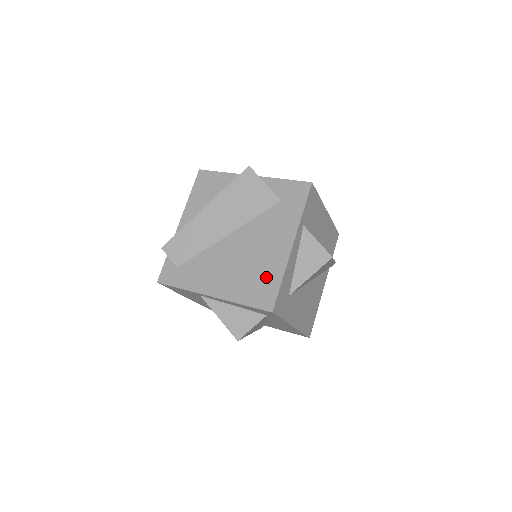
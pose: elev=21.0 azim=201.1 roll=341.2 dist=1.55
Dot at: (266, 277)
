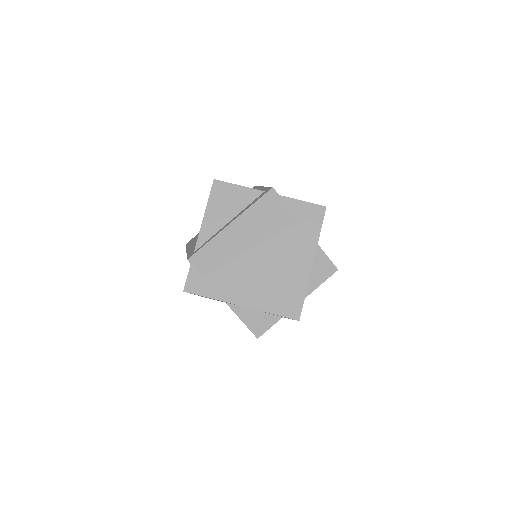
Dot at: (291, 290)
